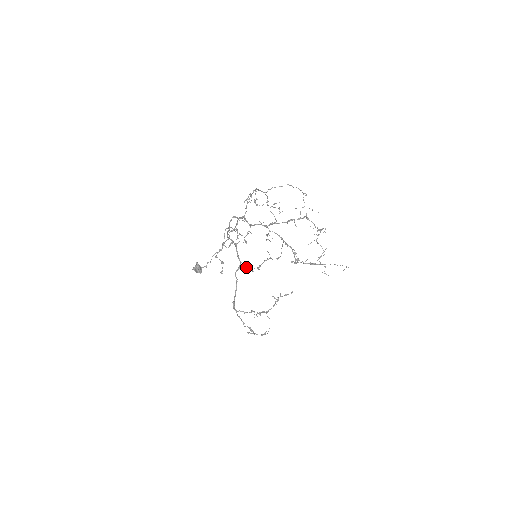
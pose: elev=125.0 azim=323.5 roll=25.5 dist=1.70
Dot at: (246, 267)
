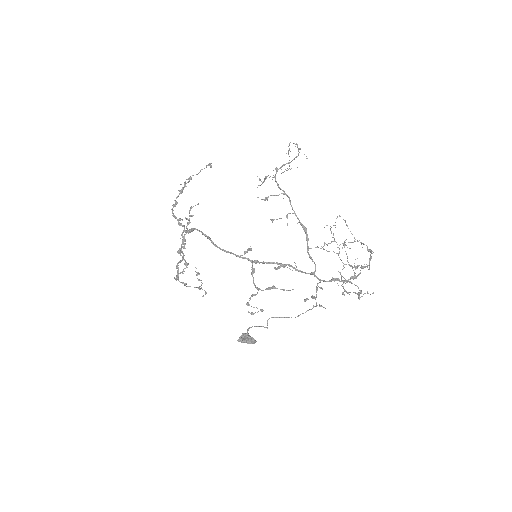
Dot at: occluded
